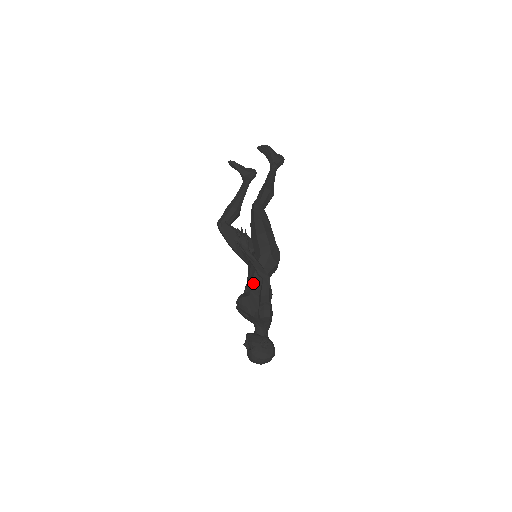
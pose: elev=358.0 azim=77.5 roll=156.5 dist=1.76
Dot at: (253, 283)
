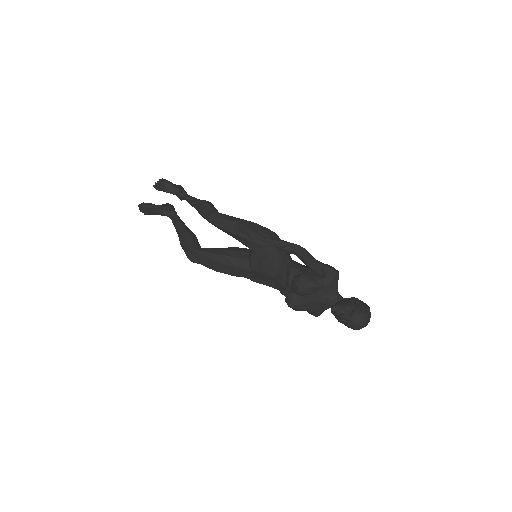
Dot at: (290, 264)
